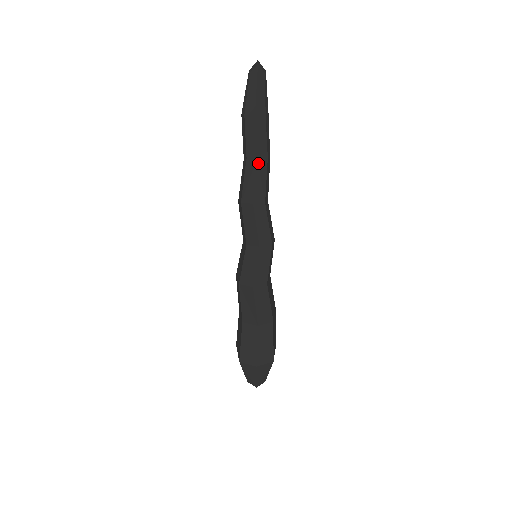
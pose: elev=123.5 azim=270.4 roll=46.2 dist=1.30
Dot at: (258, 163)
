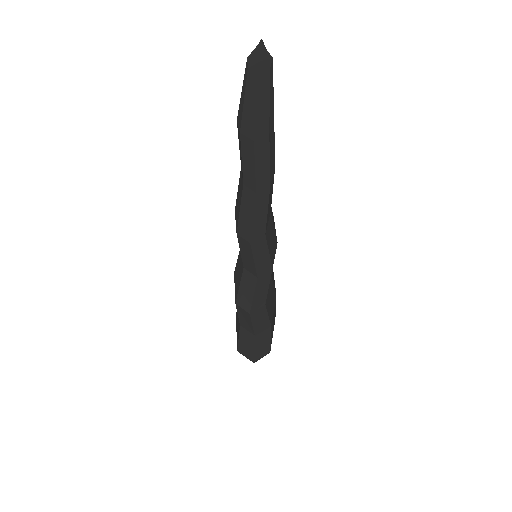
Dot at: (257, 198)
